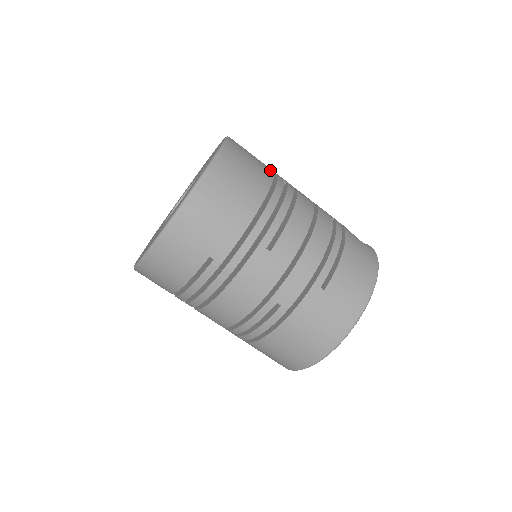
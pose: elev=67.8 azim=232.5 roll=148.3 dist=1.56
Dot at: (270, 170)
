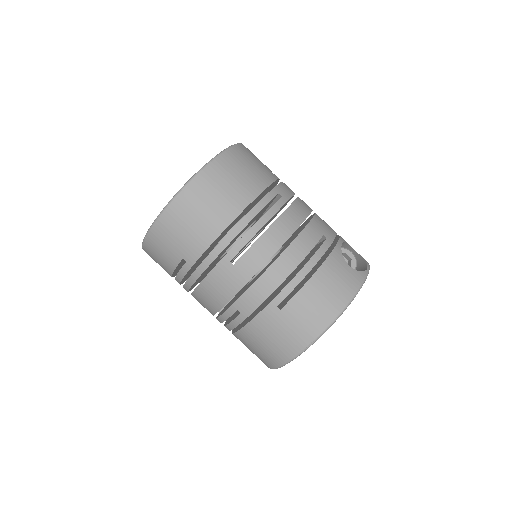
Dot at: (264, 183)
